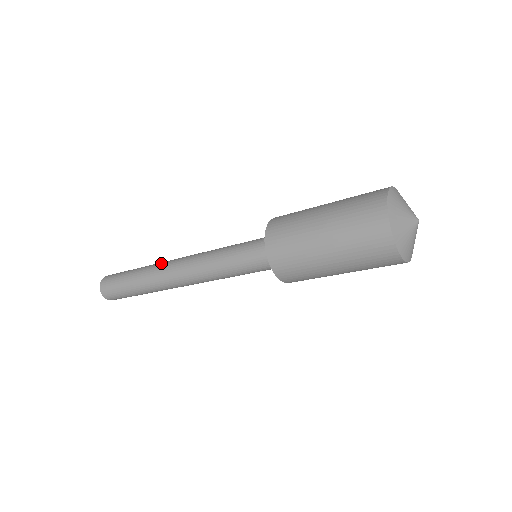
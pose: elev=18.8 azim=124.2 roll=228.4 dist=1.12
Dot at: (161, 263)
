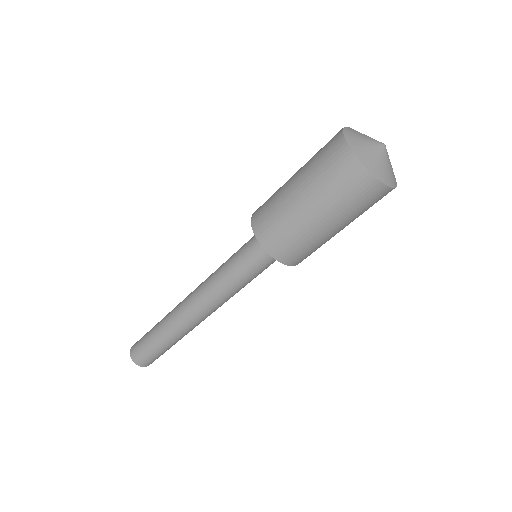
Dot at: occluded
